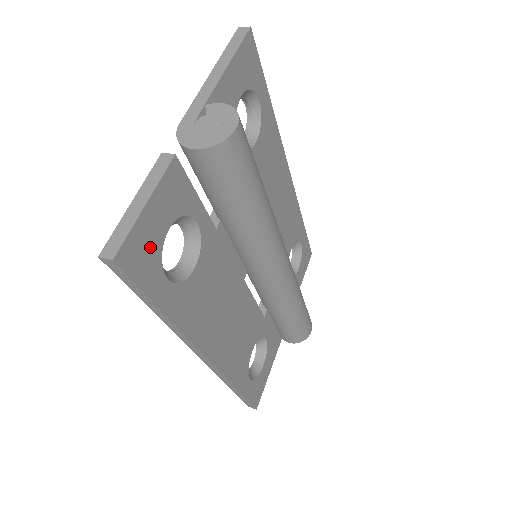
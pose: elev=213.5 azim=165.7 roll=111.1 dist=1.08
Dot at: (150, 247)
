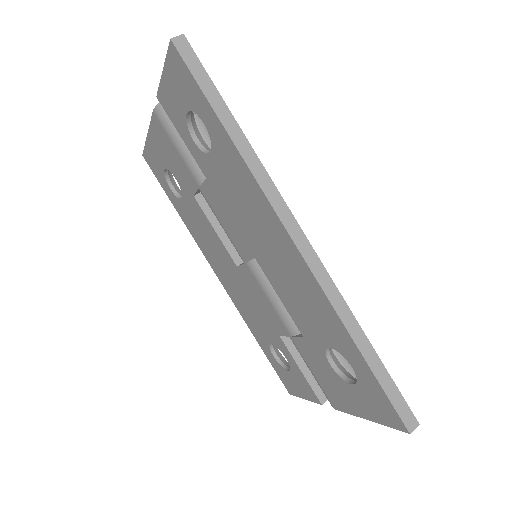
Dot at: occluded
